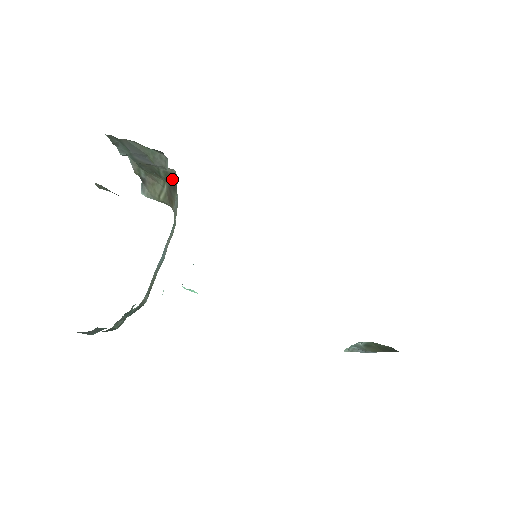
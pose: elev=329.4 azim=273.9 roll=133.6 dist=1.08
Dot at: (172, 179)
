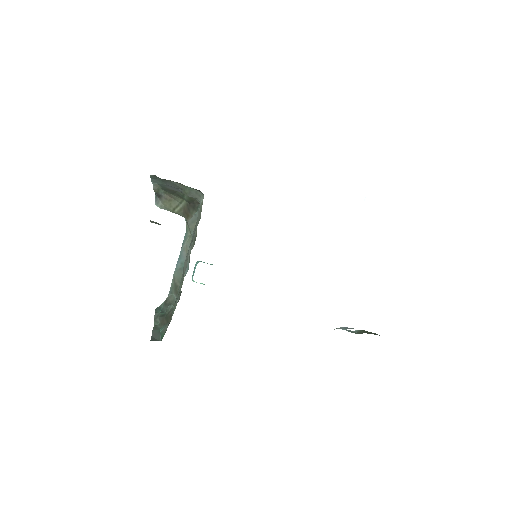
Dot at: (194, 201)
